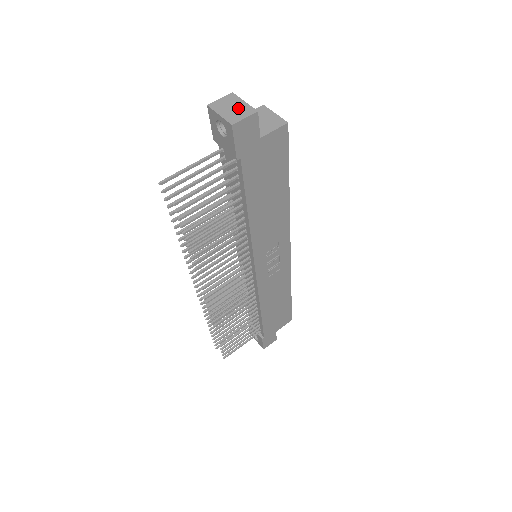
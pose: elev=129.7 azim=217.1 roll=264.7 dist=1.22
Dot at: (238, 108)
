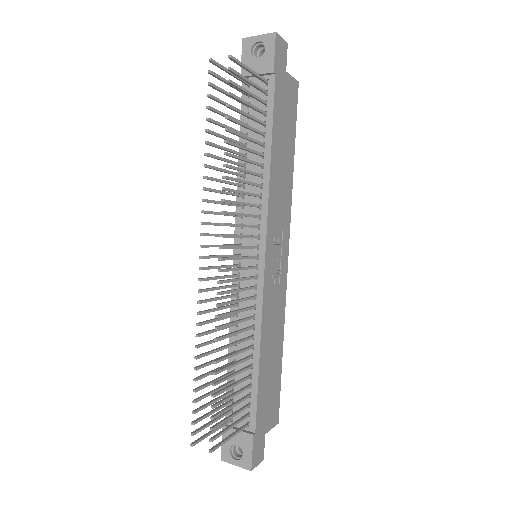
Dot at: occluded
